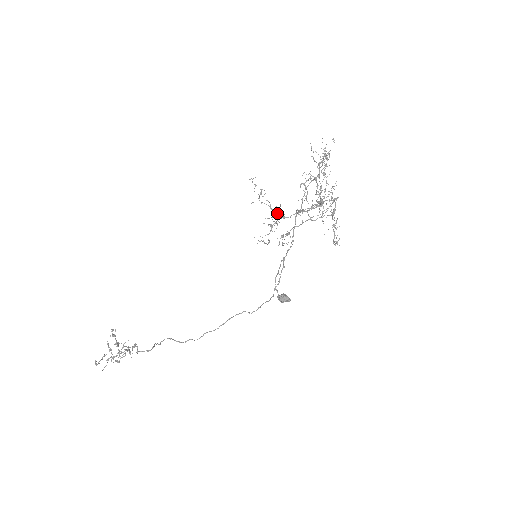
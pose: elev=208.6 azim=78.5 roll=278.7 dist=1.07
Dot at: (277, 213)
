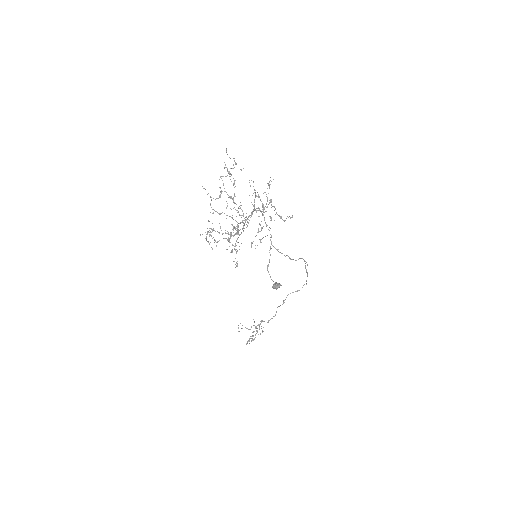
Dot at: (234, 235)
